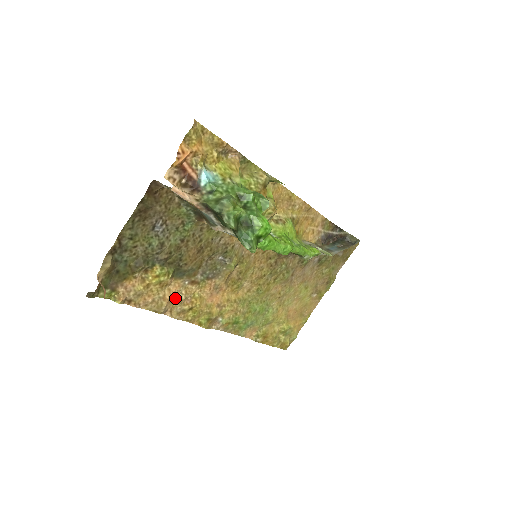
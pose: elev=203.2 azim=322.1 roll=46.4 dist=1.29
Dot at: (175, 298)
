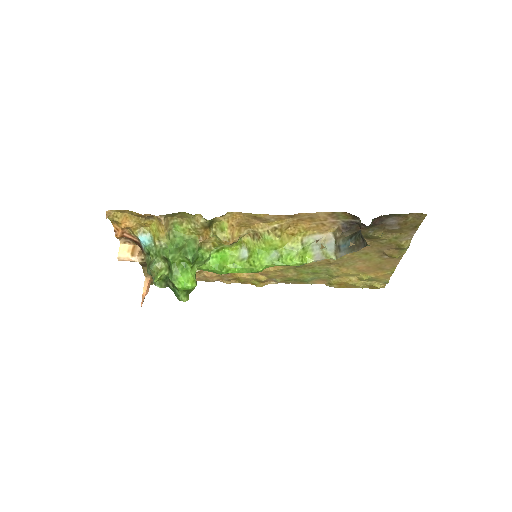
Dot at: (217, 274)
